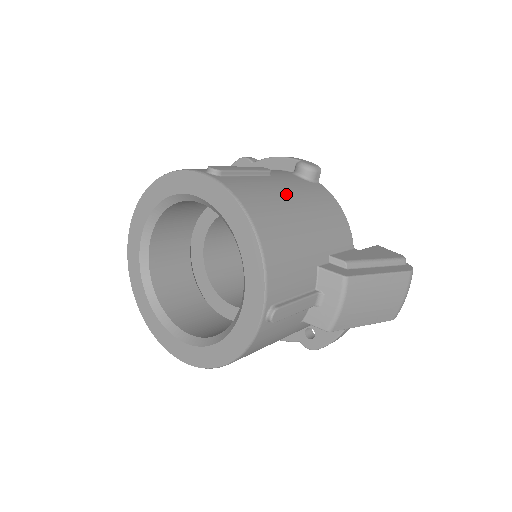
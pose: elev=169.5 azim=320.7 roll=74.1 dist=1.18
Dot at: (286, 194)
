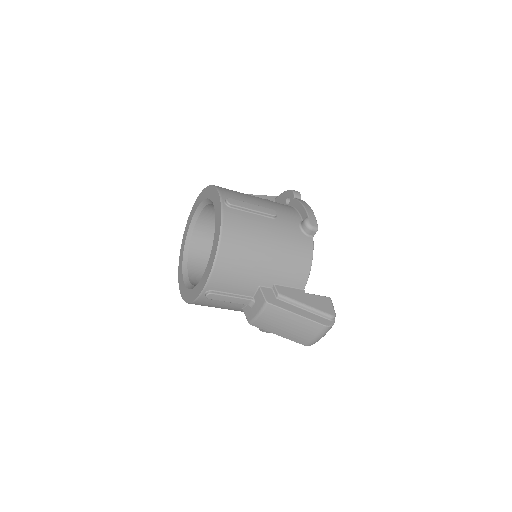
Dot at: (267, 236)
